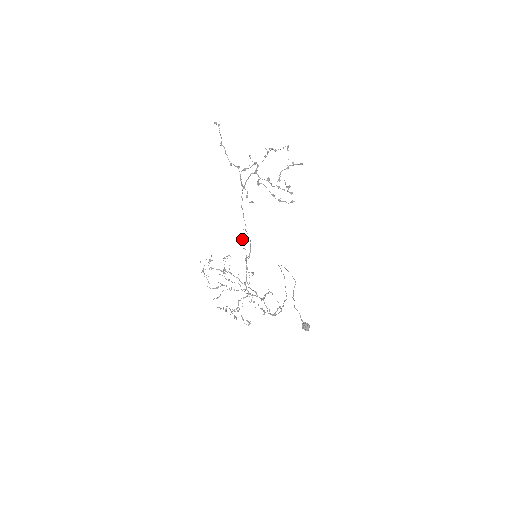
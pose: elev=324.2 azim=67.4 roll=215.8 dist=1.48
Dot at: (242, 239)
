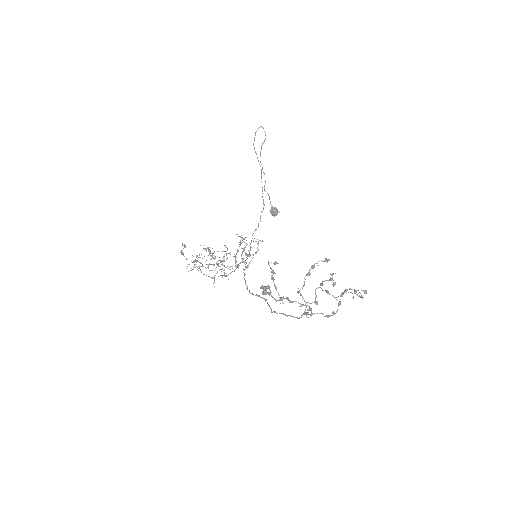
Dot at: (240, 243)
